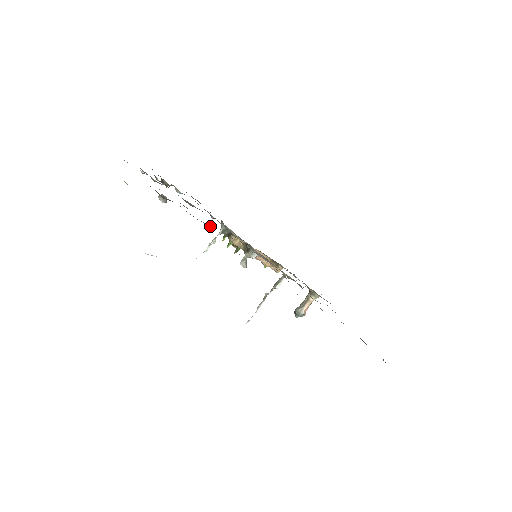
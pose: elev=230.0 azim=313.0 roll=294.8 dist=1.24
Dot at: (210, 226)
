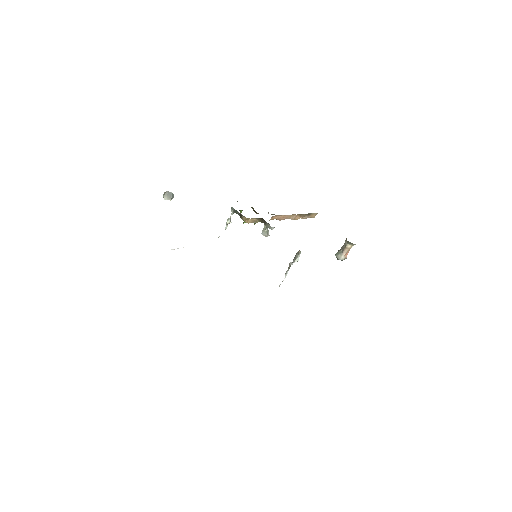
Dot at: occluded
